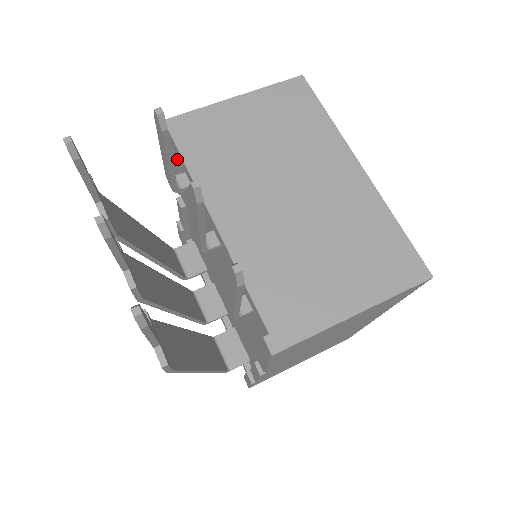
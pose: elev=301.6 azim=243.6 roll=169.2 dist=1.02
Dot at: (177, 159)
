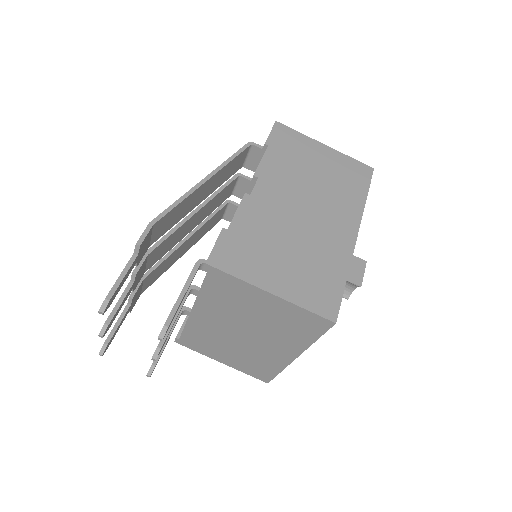
Dot at: occluded
